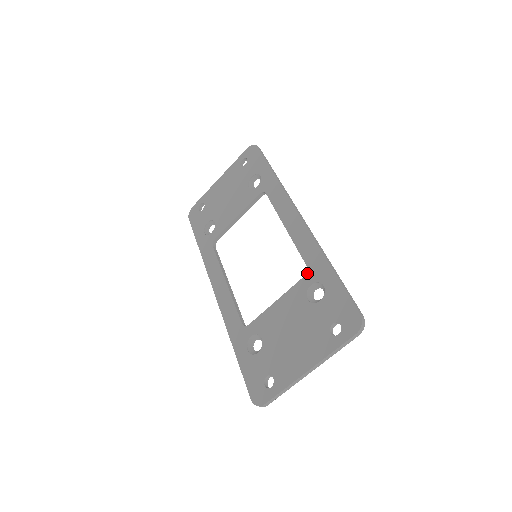
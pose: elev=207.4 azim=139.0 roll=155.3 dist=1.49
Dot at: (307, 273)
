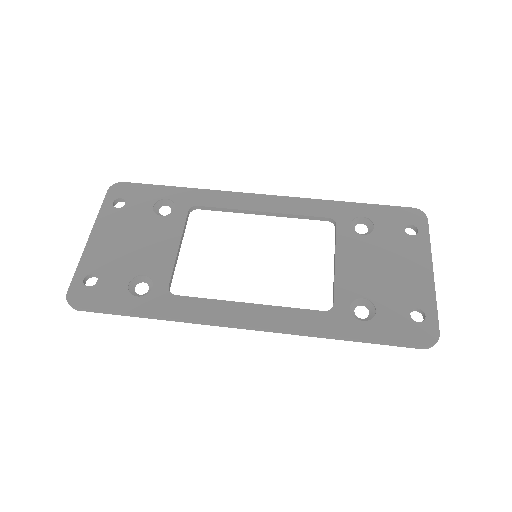
Dot at: (336, 221)
